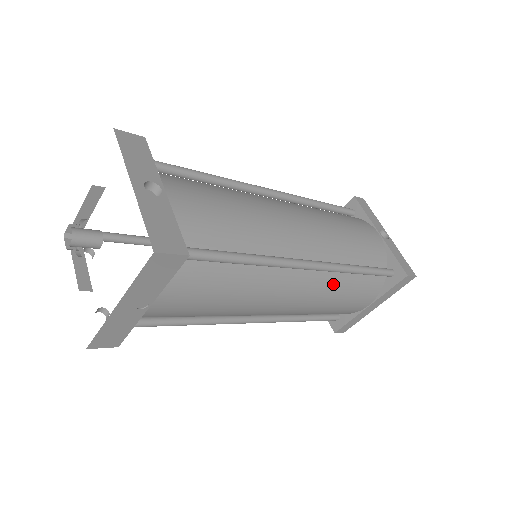
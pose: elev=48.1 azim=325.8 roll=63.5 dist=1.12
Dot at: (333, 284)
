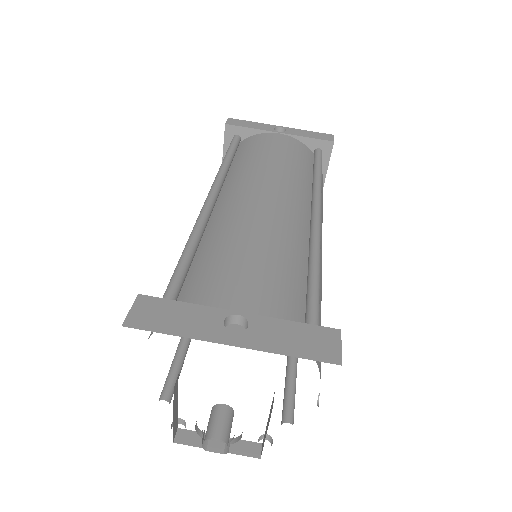
Dot at: occluded
